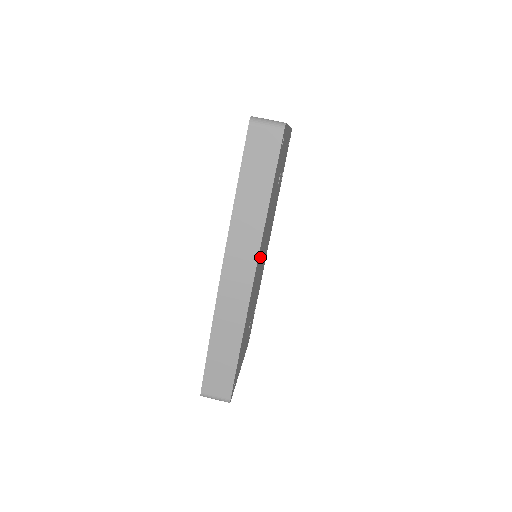
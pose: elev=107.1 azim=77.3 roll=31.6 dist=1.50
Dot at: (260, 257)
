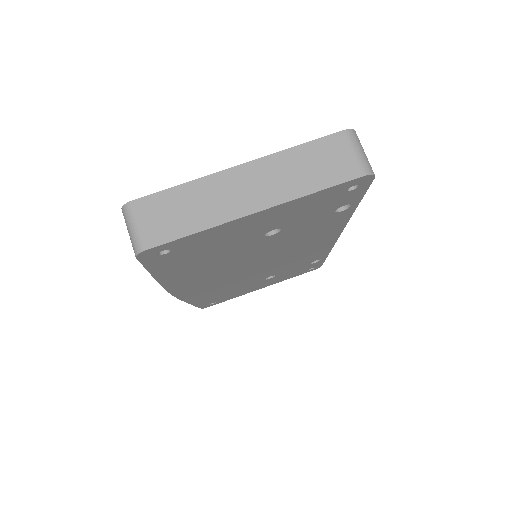
Dot at: (206, 279)
